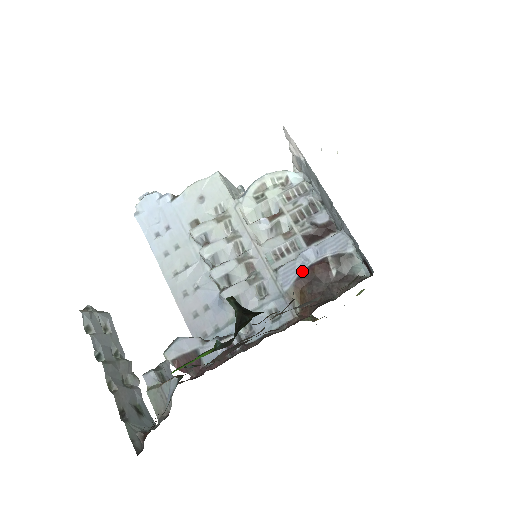
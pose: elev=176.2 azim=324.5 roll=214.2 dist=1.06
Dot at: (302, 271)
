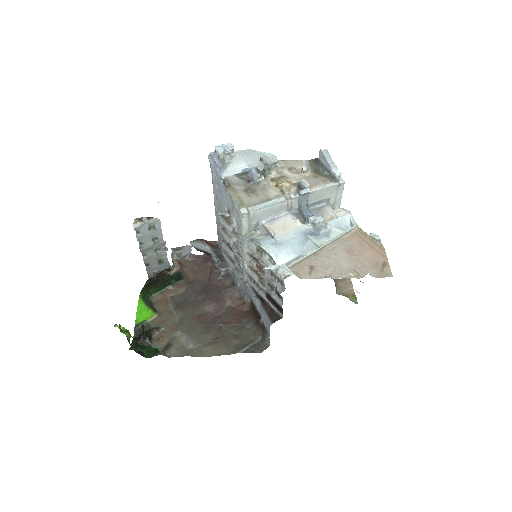
Dot at: (252, 301)
